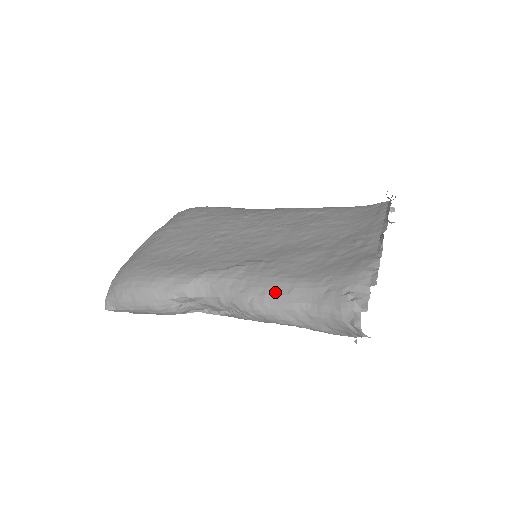
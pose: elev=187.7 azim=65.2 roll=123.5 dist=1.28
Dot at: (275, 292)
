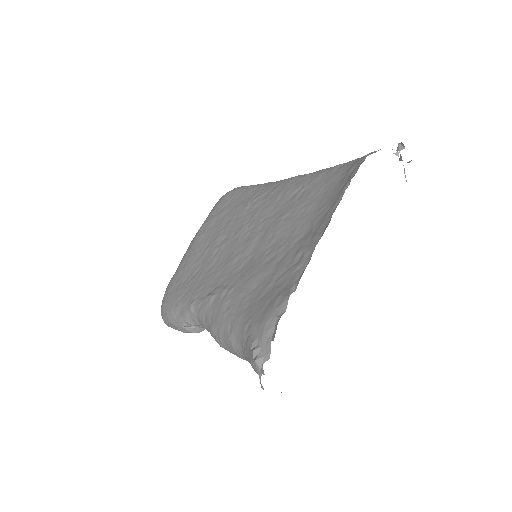
Dot at: (223, 333)
